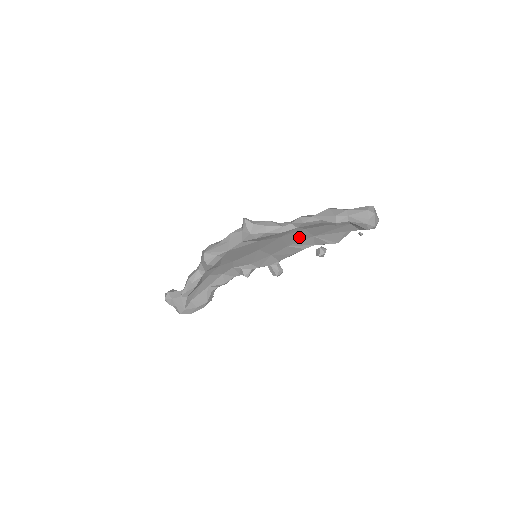
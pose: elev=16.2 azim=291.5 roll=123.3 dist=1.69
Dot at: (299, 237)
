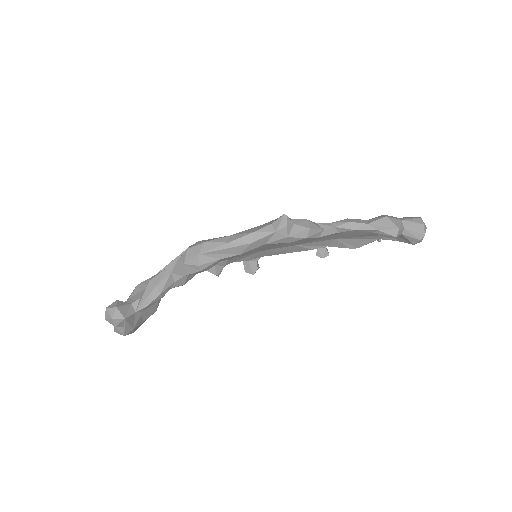
Dot at: (321, 238)
